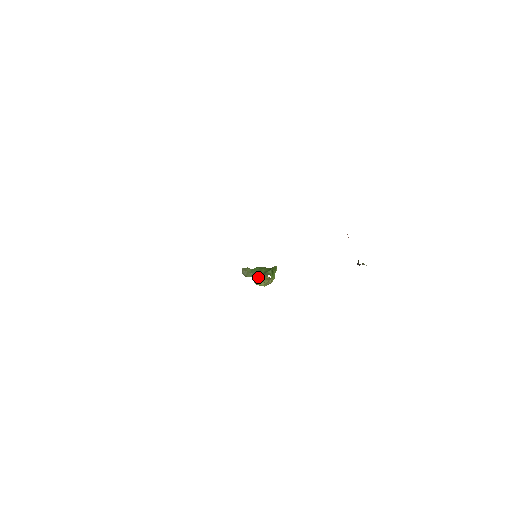
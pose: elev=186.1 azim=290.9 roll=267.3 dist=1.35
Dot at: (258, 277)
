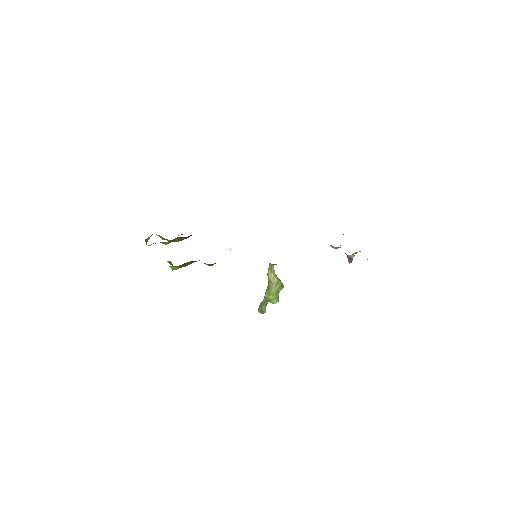
Dot at: (267, 287)
